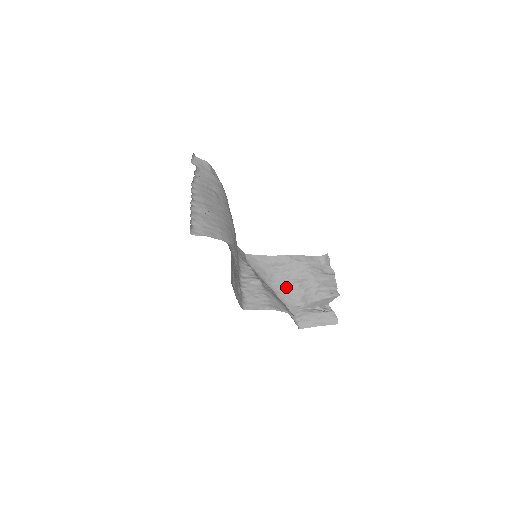
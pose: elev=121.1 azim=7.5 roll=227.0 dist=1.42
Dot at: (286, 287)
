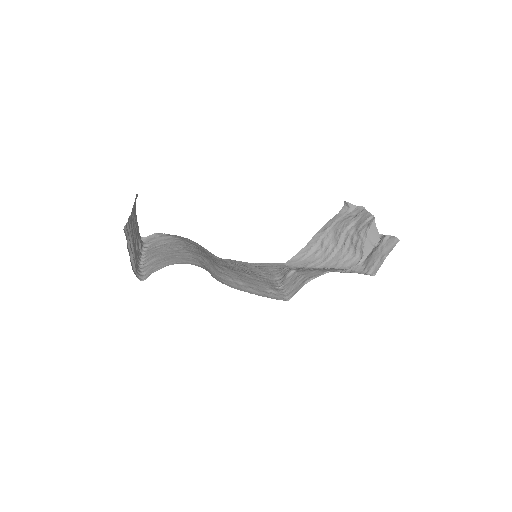
Dot at: (337, 256)
